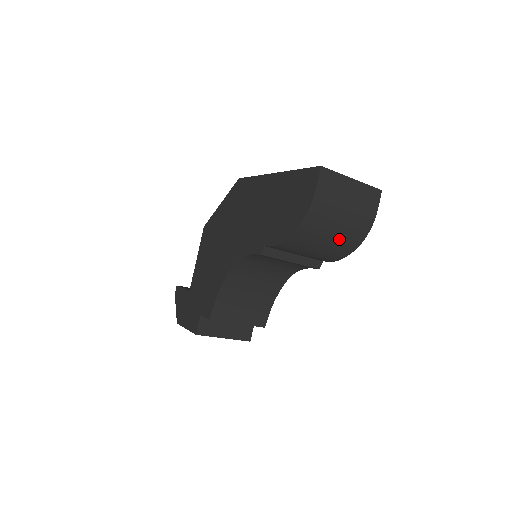
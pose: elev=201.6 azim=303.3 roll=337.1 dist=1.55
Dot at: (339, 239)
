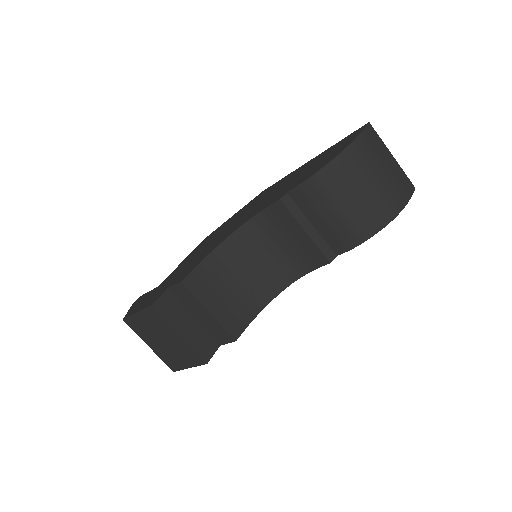
Dot at: (369, 201)
